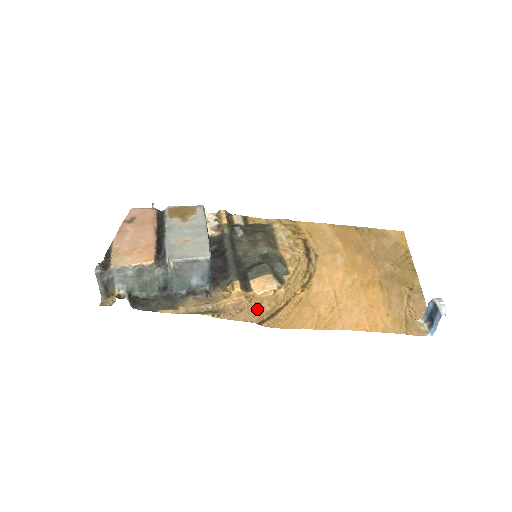
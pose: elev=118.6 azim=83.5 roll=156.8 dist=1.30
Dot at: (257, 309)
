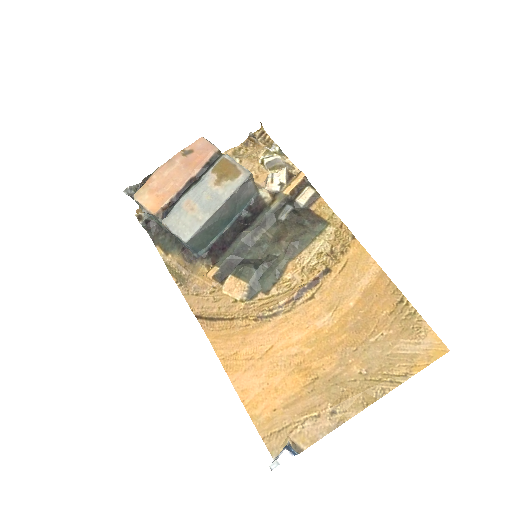
Dot at: (208, 304)
